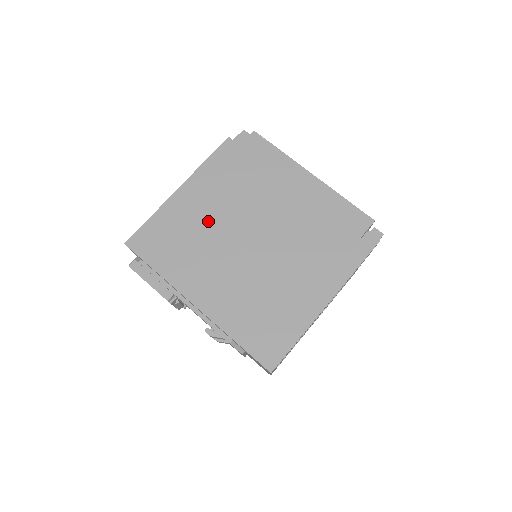
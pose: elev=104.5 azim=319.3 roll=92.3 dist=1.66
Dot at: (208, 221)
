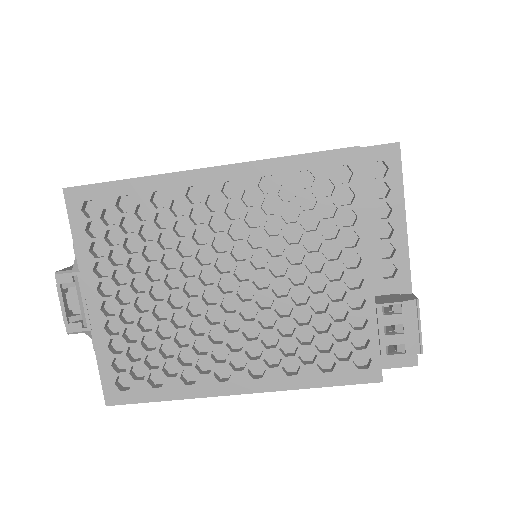
Dot at: occluded
